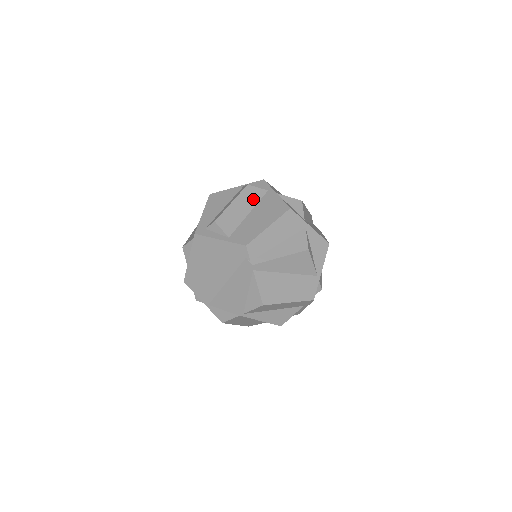
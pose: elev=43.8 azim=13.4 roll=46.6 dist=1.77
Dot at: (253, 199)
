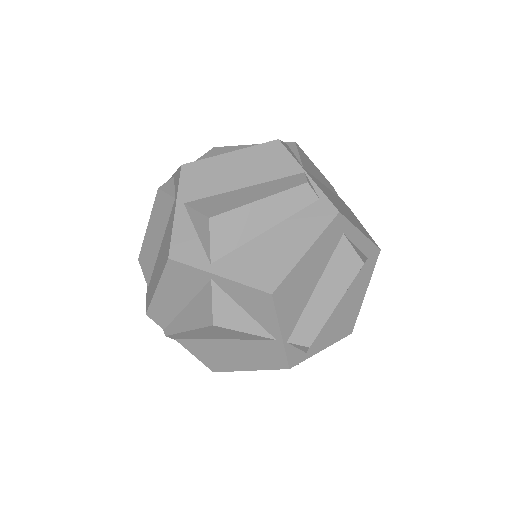
Dot at: (163, 218)
